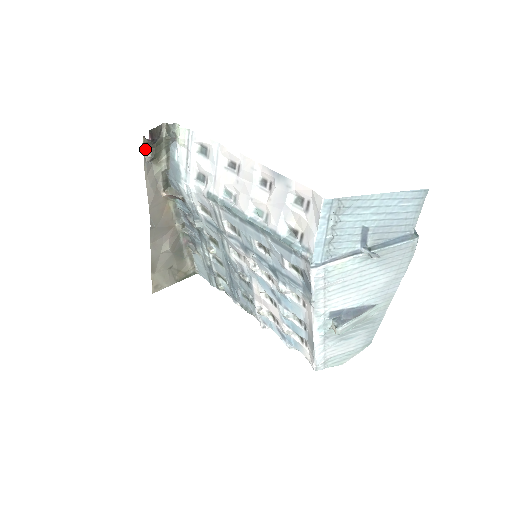
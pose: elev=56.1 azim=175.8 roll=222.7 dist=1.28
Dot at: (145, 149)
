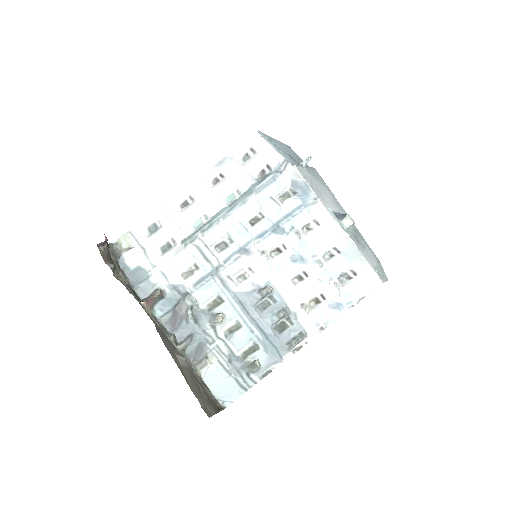
Dot at: occluded
